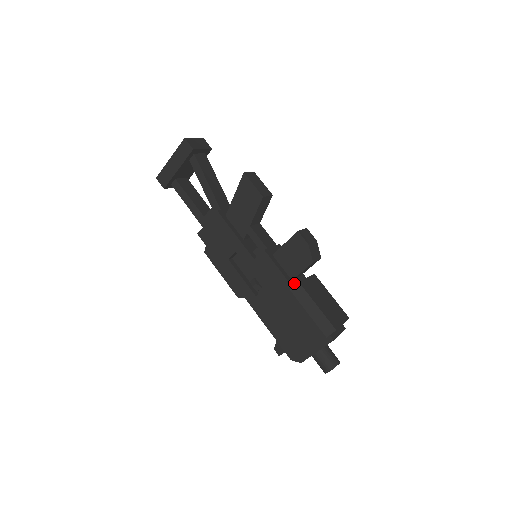
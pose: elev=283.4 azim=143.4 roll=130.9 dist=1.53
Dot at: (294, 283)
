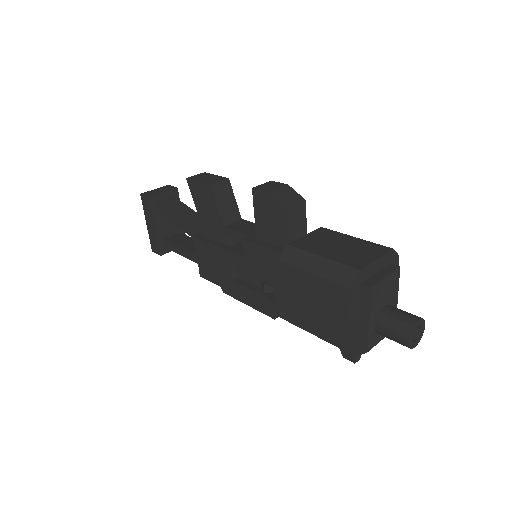
Dot at: occluded
